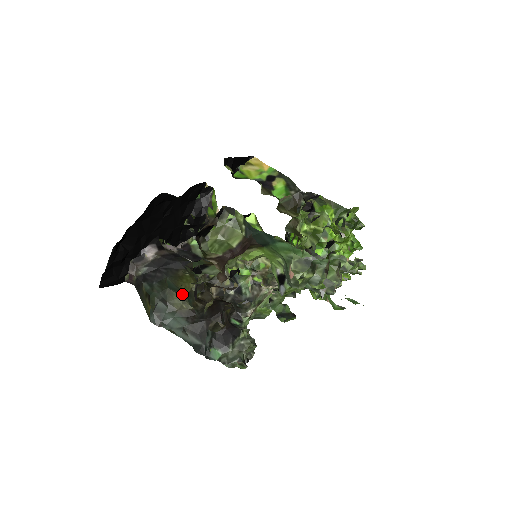
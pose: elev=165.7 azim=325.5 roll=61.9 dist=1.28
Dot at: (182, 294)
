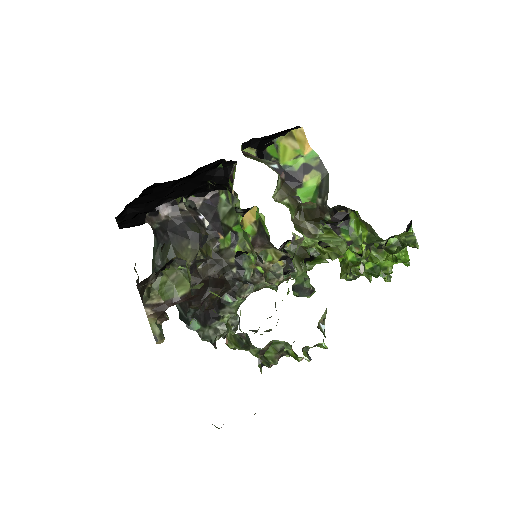
Dot at: occluded
